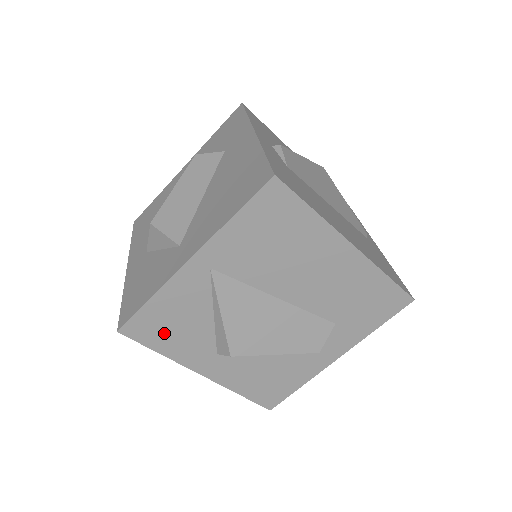
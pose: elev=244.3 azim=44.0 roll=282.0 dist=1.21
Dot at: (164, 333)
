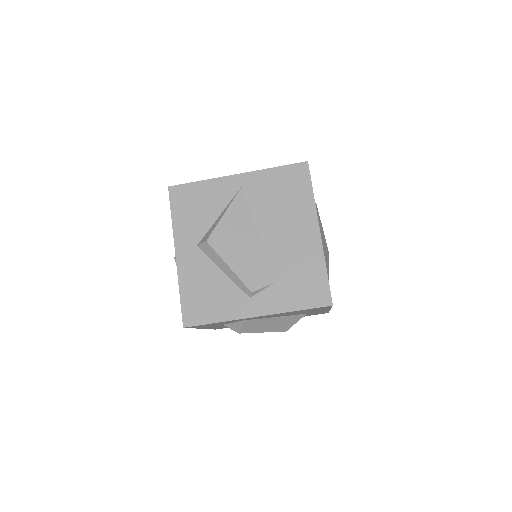
Dot at: (187, 207)
